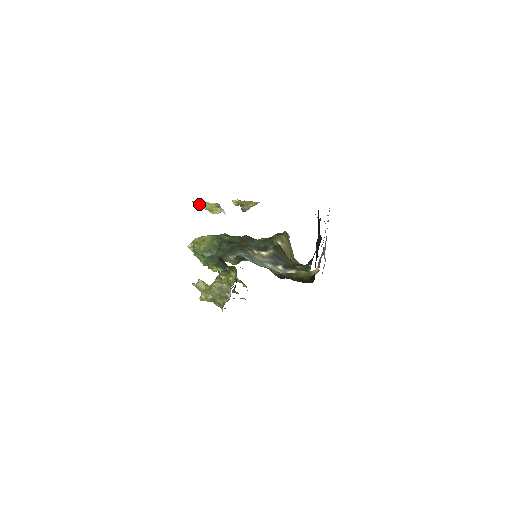
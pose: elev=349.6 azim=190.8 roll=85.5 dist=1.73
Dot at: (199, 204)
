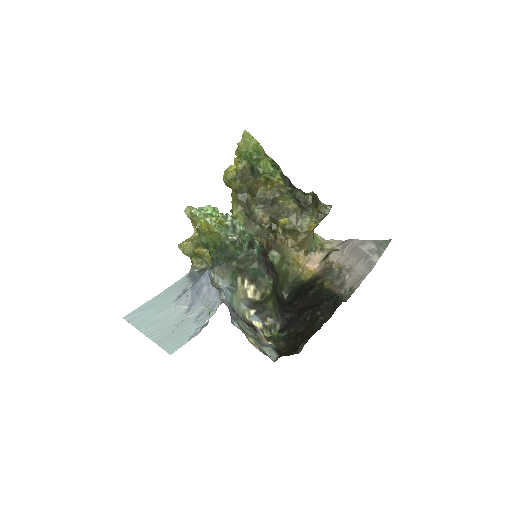
Dot at: occluded
